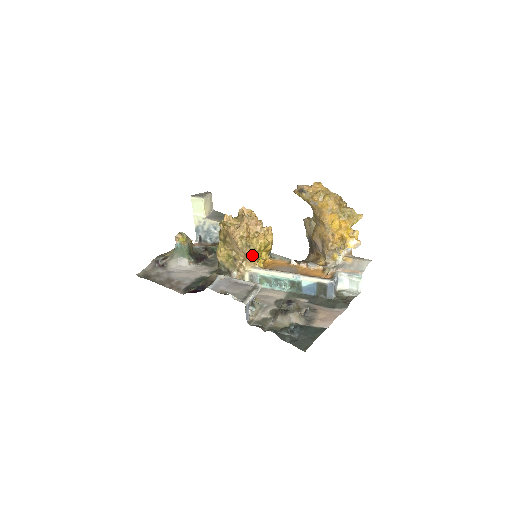
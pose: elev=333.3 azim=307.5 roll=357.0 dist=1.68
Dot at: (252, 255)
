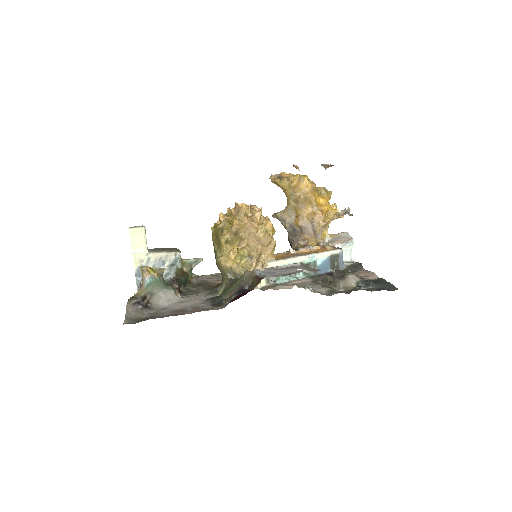
Dot at: (275, 241)
